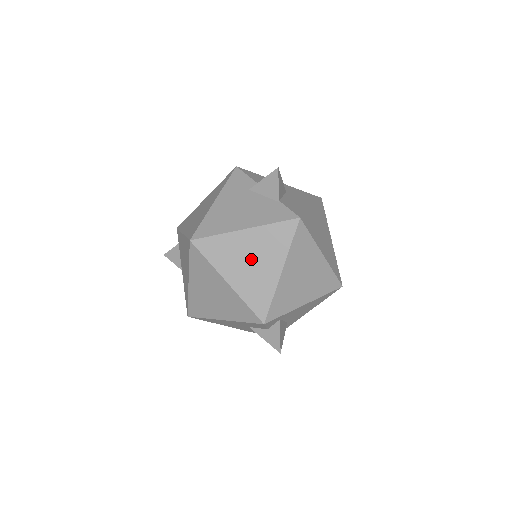
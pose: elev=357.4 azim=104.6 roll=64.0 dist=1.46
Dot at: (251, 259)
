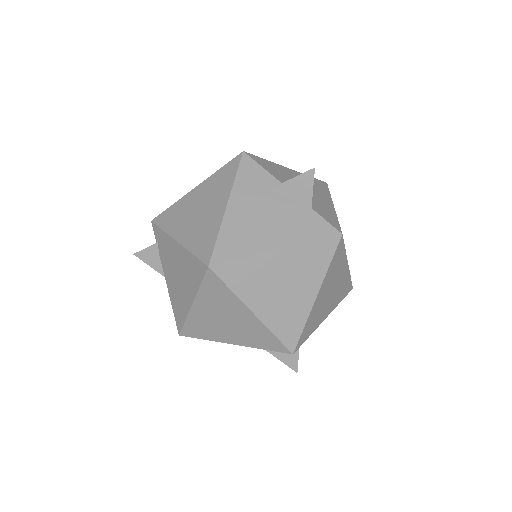
Dot at: (283, 285)
